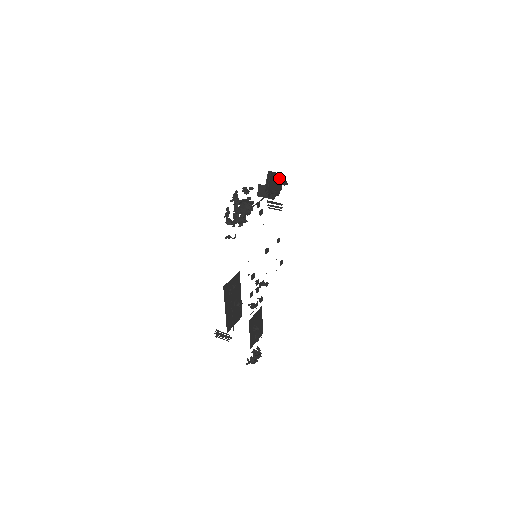
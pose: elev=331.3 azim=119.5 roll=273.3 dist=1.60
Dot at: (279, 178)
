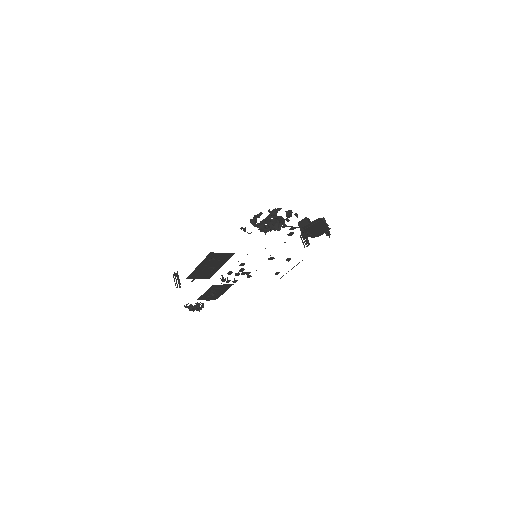
Dot at: (324, 229)
